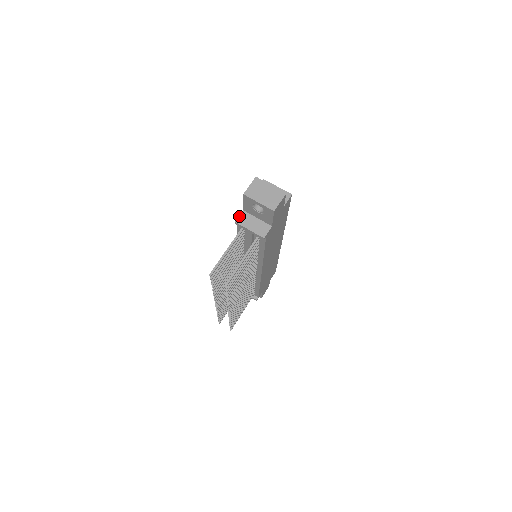
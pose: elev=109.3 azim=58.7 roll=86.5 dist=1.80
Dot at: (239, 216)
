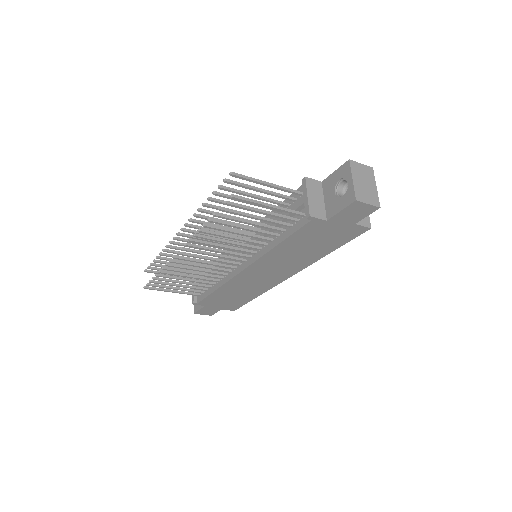
Dot at: (314, 179)
